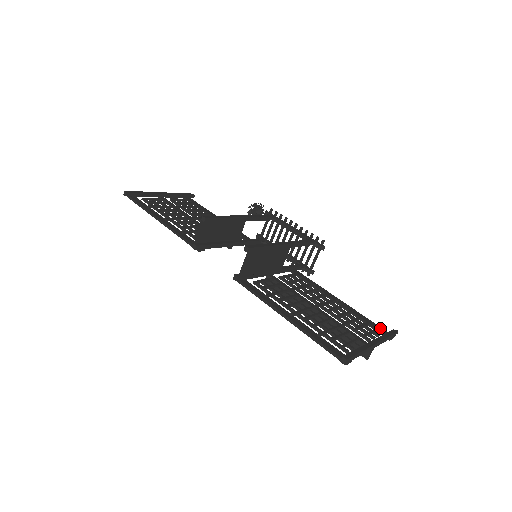
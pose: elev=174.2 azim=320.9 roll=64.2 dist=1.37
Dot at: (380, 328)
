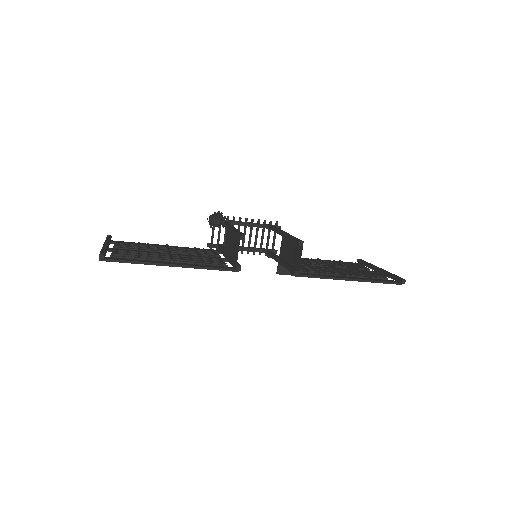
Dot at: occluded
